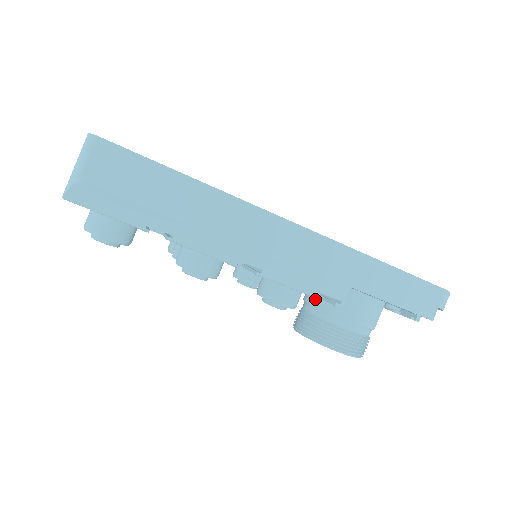
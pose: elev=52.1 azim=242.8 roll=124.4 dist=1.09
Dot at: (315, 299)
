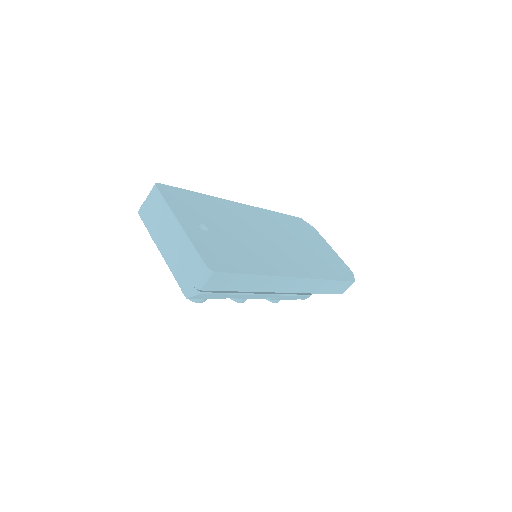
Dot at: occluded
